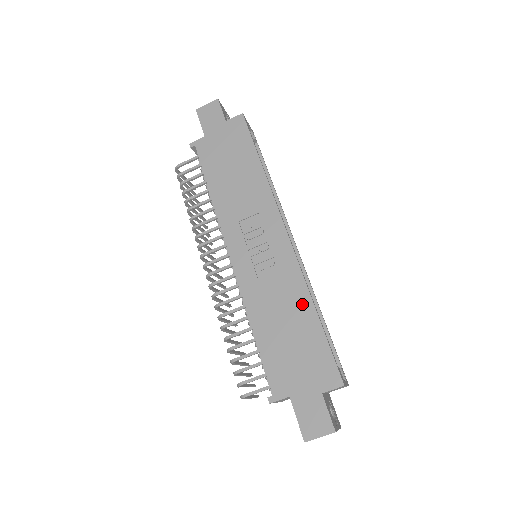
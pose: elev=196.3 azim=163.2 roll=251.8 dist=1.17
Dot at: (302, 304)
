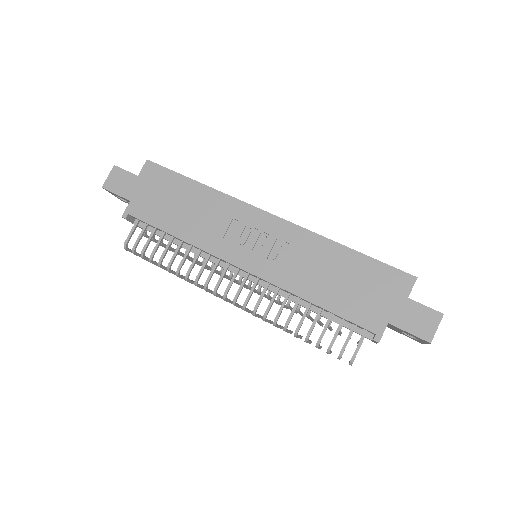
Dot at: (331, 251)
